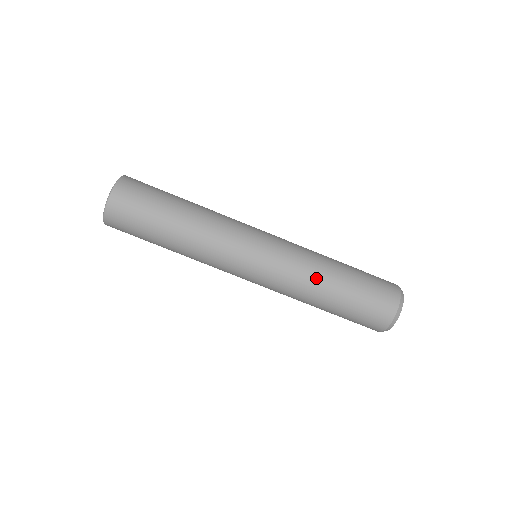
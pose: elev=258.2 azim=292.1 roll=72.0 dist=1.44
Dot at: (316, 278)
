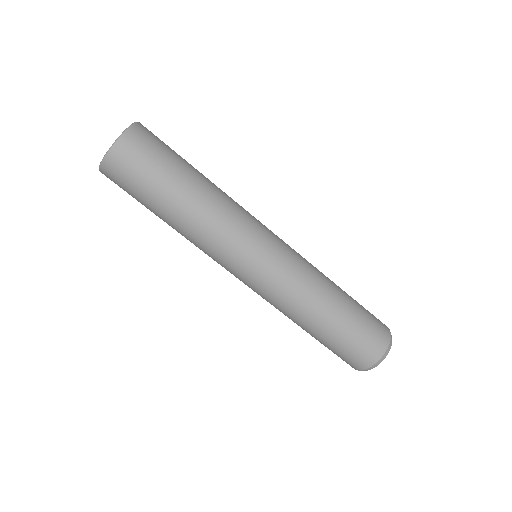
Dot at: (321, 289)
